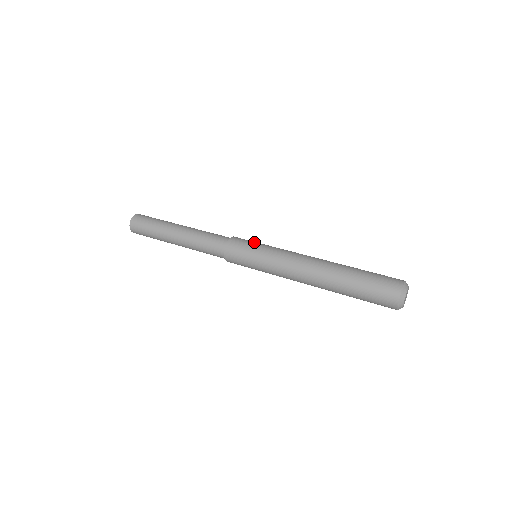
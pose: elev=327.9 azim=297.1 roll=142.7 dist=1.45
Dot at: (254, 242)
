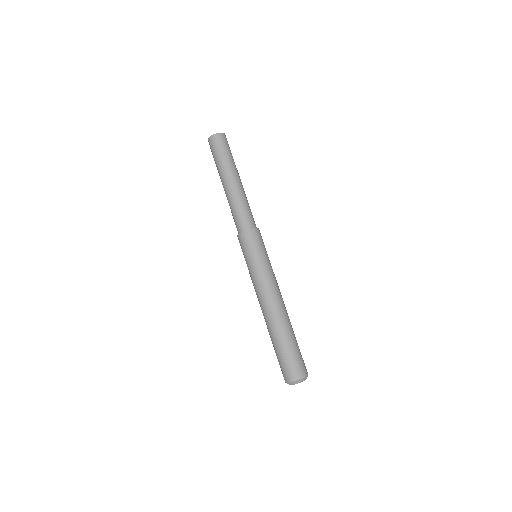
Dot at: (263, 248)
